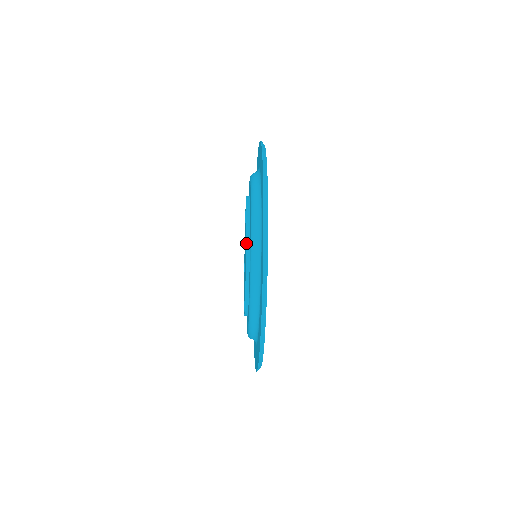
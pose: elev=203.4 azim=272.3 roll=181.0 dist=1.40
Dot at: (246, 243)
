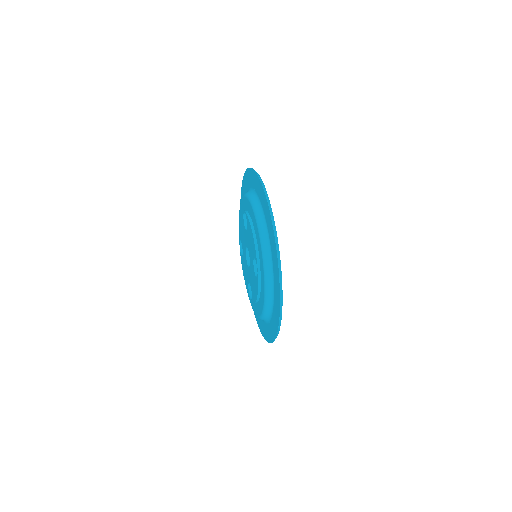
Dot at: (258, 282)
